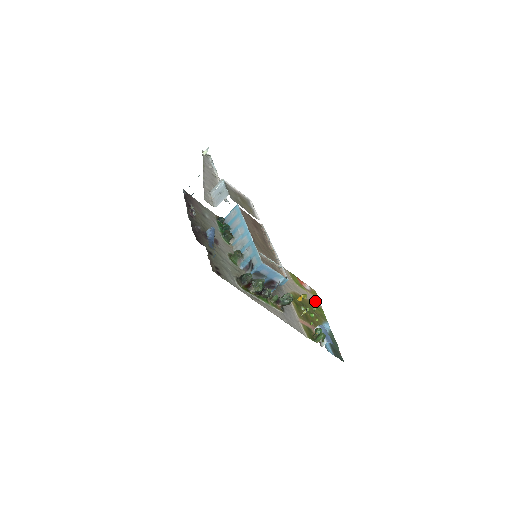
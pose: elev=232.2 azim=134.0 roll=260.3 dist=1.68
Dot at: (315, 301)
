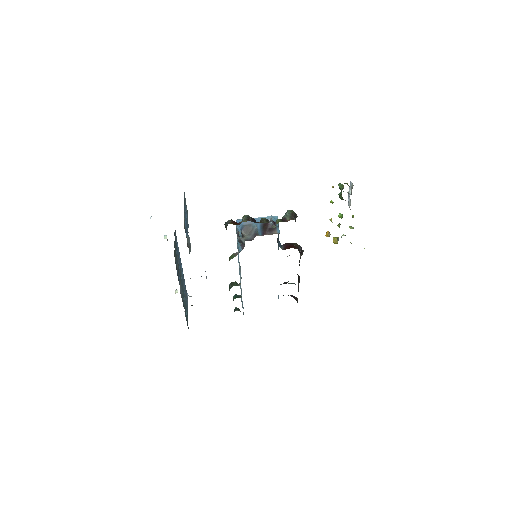
Dot at: occluded
